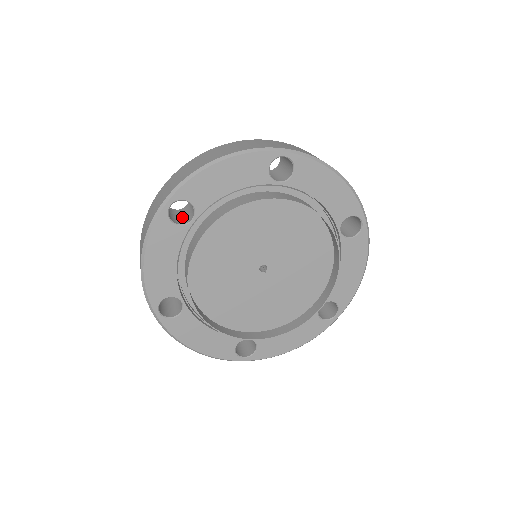
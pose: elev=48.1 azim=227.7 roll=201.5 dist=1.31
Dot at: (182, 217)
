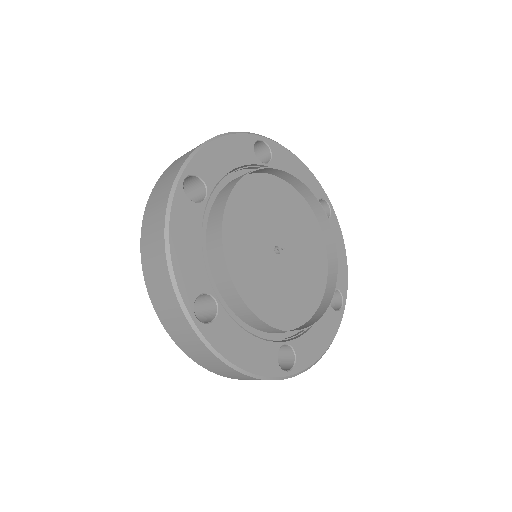
Dot at: occluded
